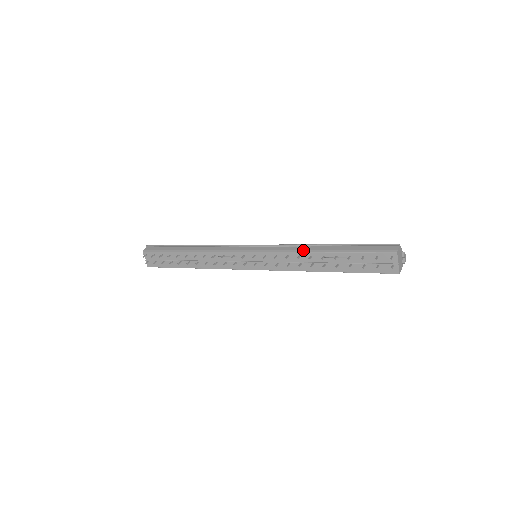
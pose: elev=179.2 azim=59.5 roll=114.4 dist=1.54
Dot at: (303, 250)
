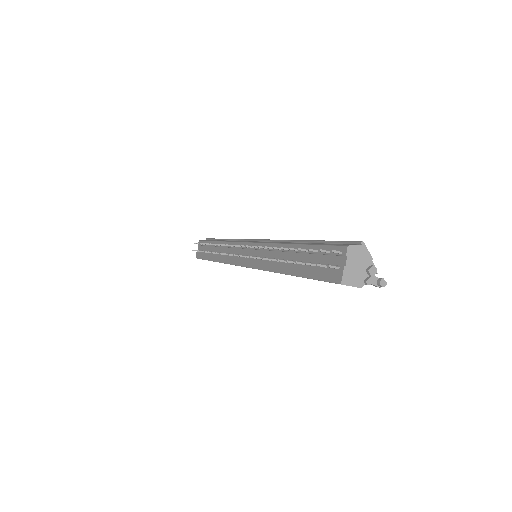
Dot at: (279, 242)
